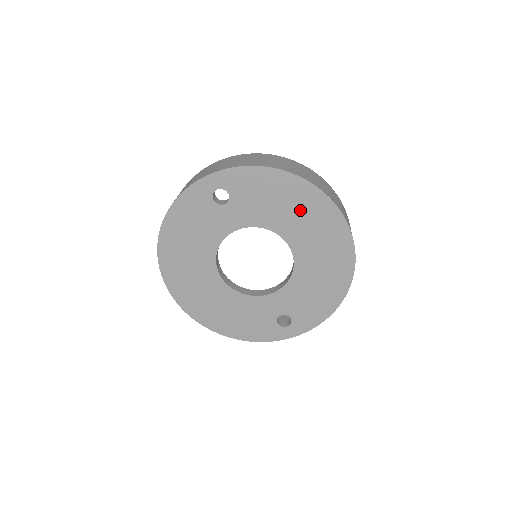
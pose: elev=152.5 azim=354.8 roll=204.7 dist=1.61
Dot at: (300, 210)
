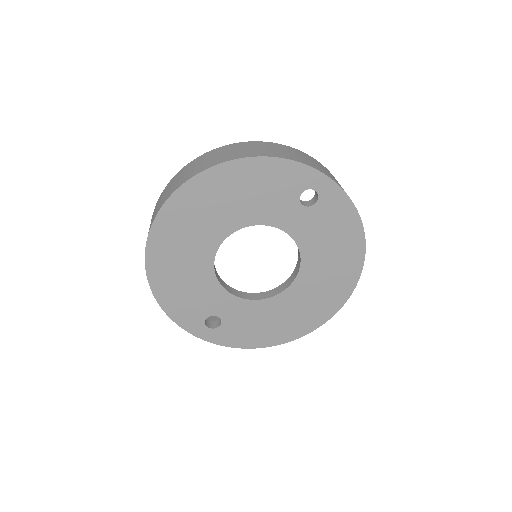
Dot at: (335, 267)
